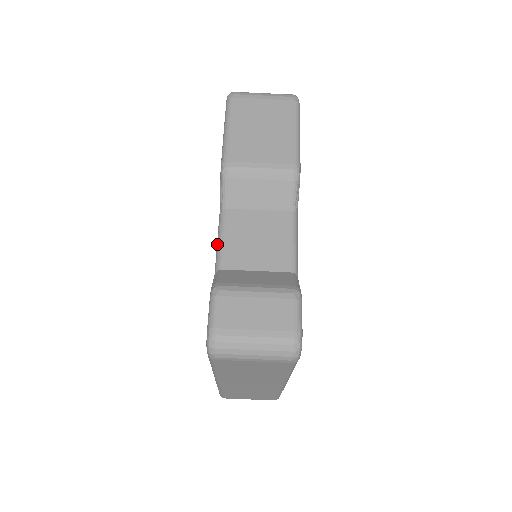
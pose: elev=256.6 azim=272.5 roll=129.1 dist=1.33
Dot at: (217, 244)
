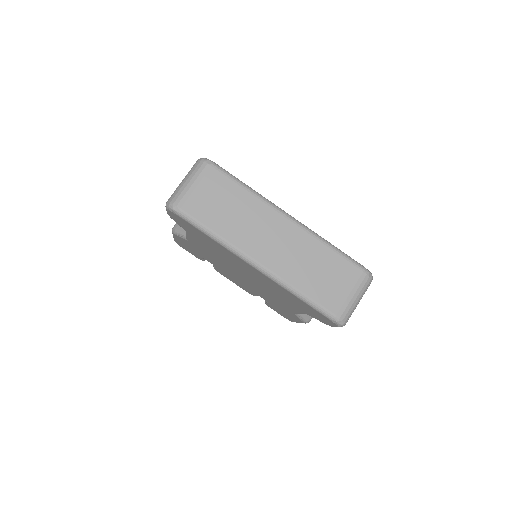
Dot at: (186, 235)
